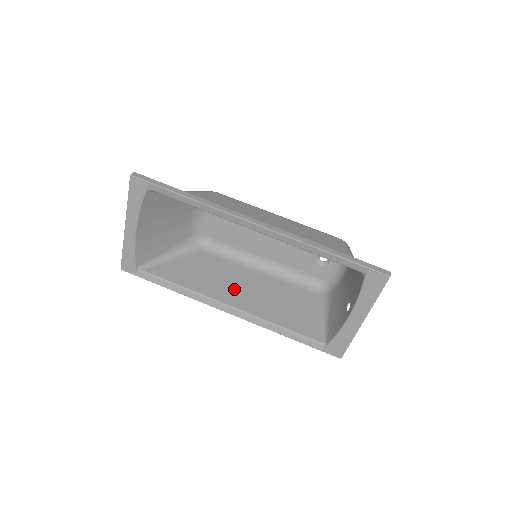
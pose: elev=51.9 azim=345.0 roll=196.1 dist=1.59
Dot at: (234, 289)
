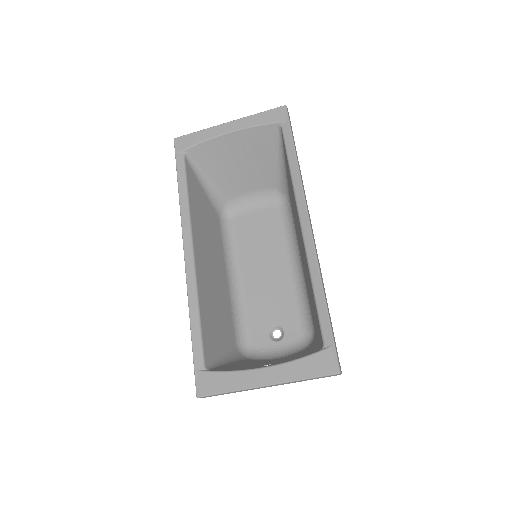
Dot at: (207, 253)
